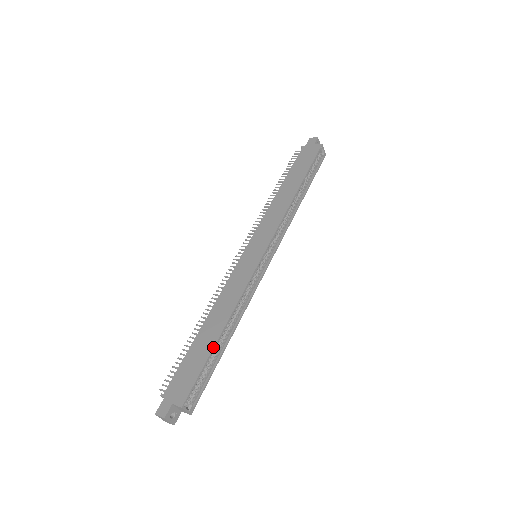
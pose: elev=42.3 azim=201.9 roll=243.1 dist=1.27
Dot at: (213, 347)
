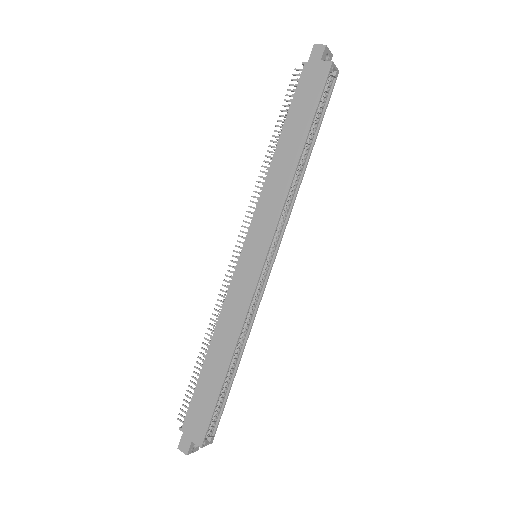
Dot at: (222, 385)
